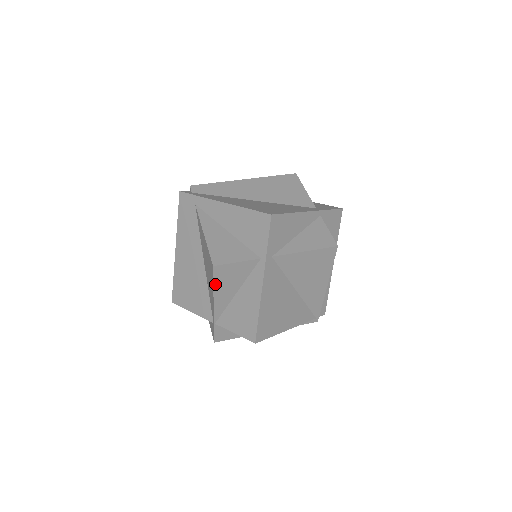
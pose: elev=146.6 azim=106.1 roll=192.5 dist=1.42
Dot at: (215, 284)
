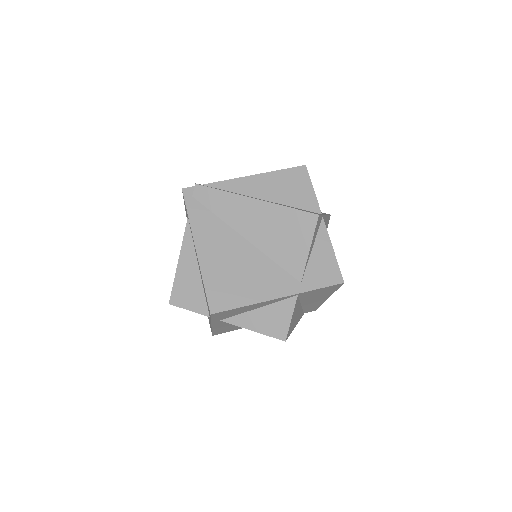
Dot at: occluded
